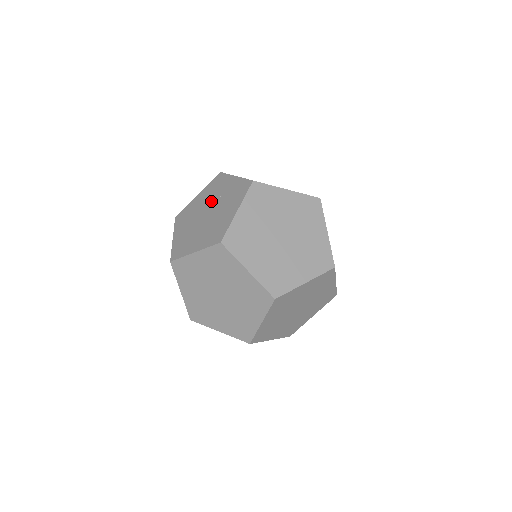
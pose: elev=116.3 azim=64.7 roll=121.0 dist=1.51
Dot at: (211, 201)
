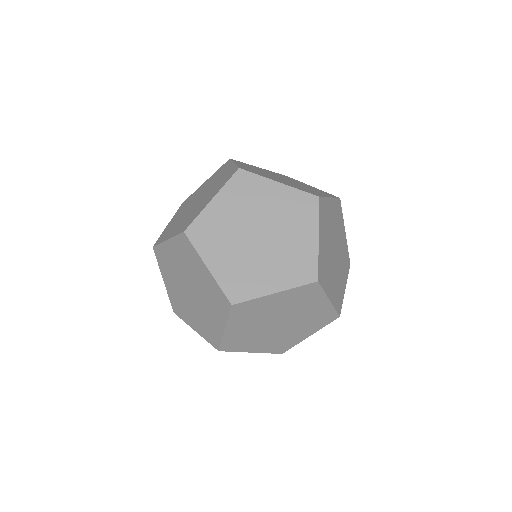
Dot at: (189, 276)
